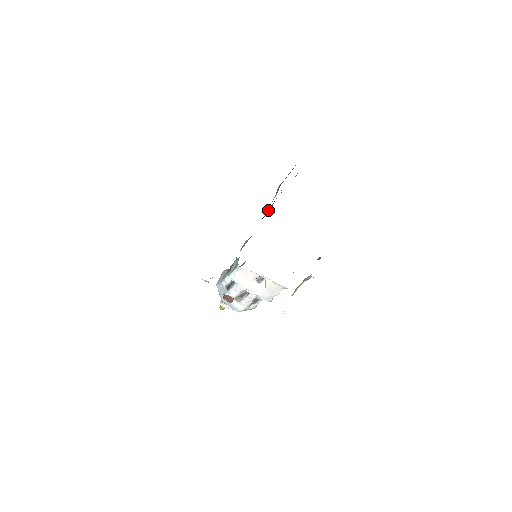
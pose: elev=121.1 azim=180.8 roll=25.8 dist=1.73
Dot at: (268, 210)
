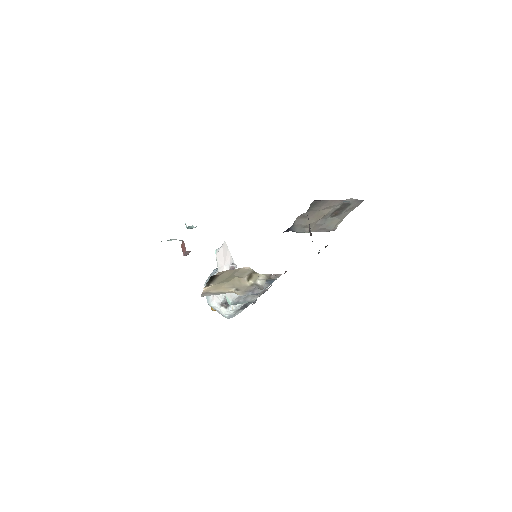
Dot at: (301, 224)
